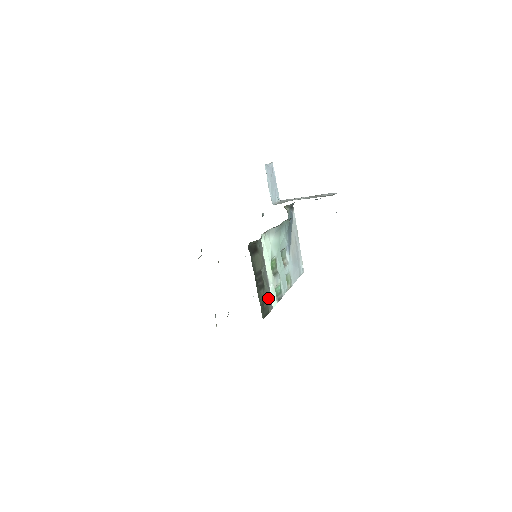
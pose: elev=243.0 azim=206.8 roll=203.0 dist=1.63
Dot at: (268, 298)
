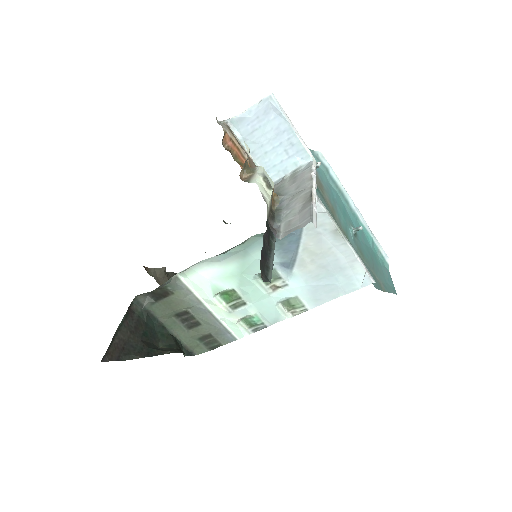
Dot at: (217, 333)
